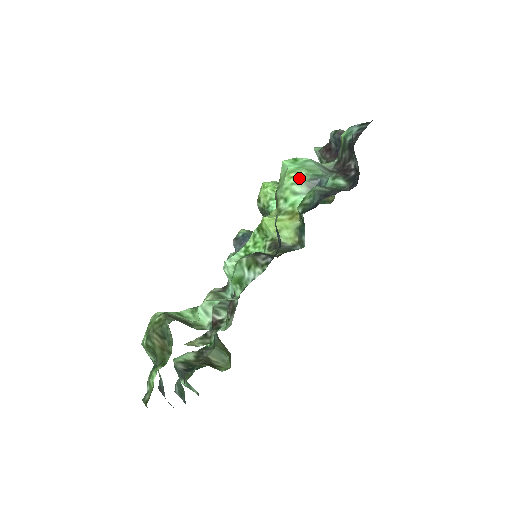
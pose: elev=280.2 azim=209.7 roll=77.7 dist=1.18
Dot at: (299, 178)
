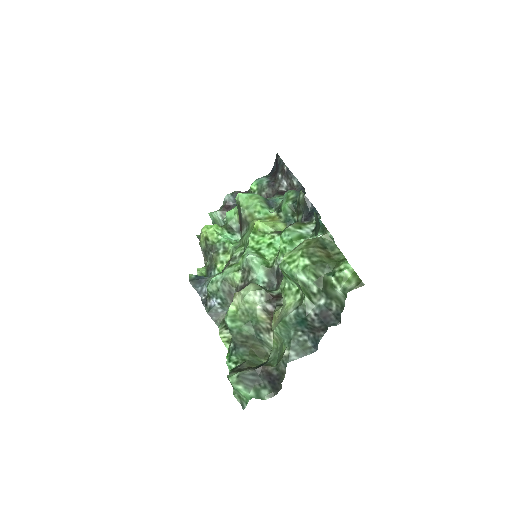
Dot at: (259, 199)
